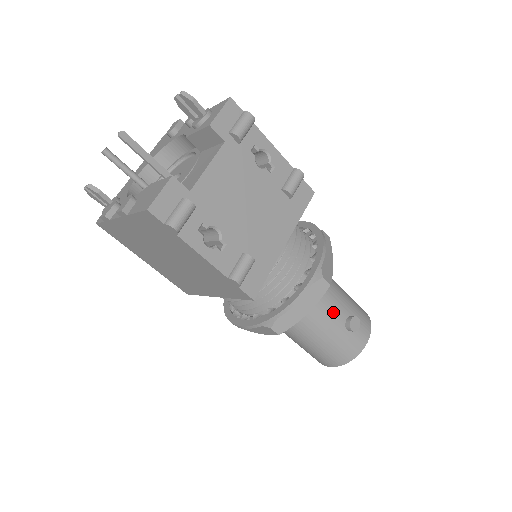
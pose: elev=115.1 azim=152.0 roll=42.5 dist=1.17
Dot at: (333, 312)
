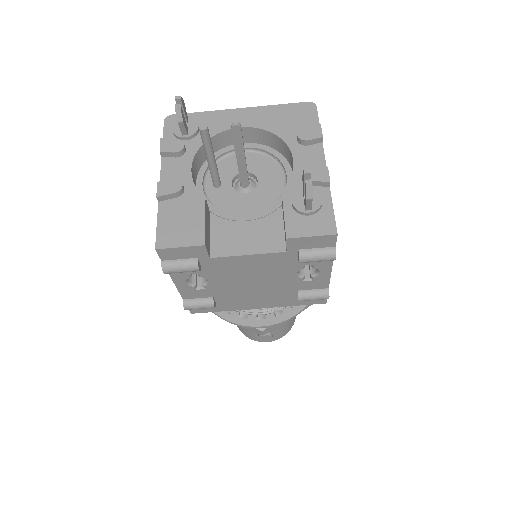
Dot at: occluded
